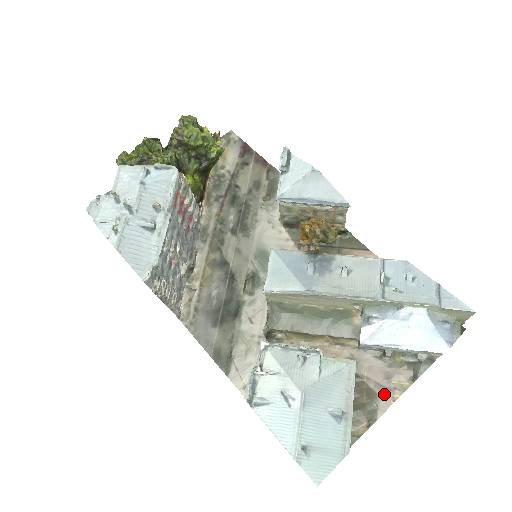
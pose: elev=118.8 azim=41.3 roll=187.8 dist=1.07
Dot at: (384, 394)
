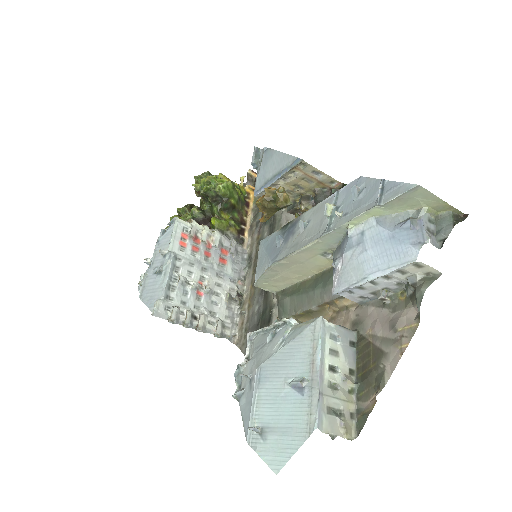
Dot at: (390, 349)
